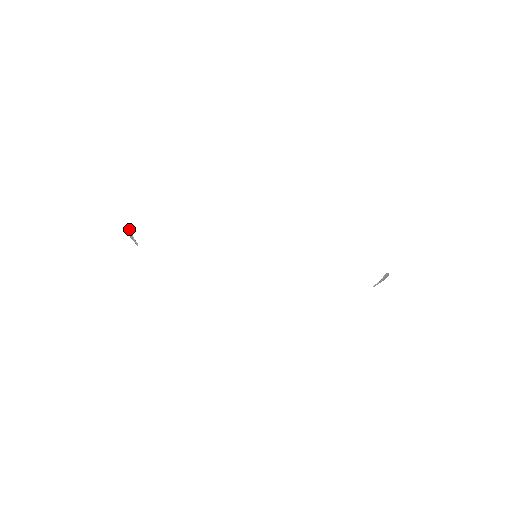
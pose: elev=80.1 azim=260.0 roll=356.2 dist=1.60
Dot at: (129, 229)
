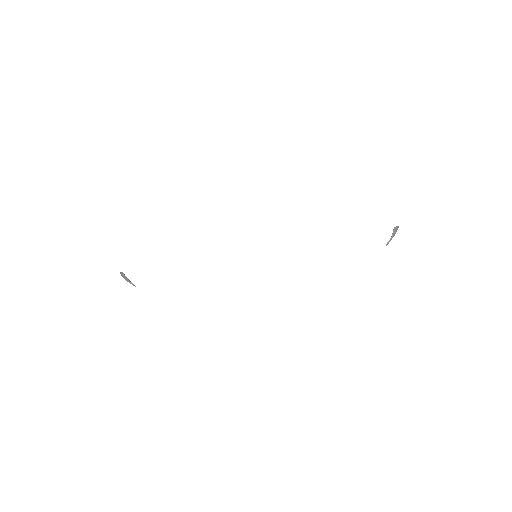
Dot at: (122, 274)
